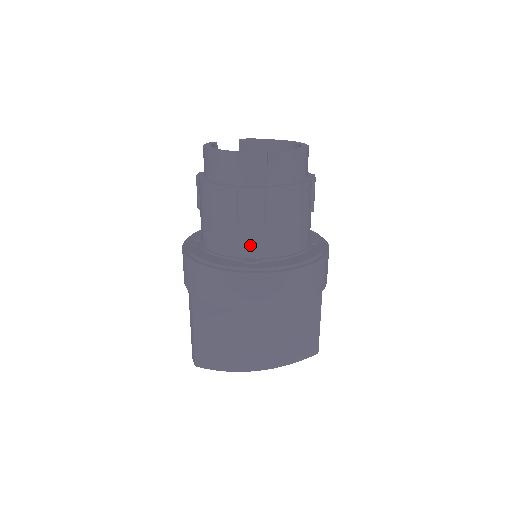
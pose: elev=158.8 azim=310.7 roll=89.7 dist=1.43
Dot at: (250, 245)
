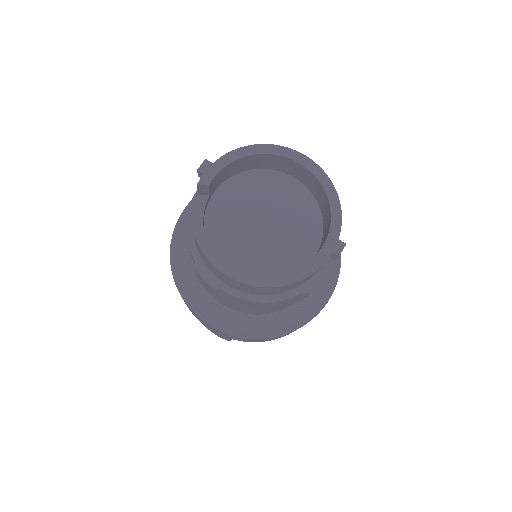
Dot at: occluded
